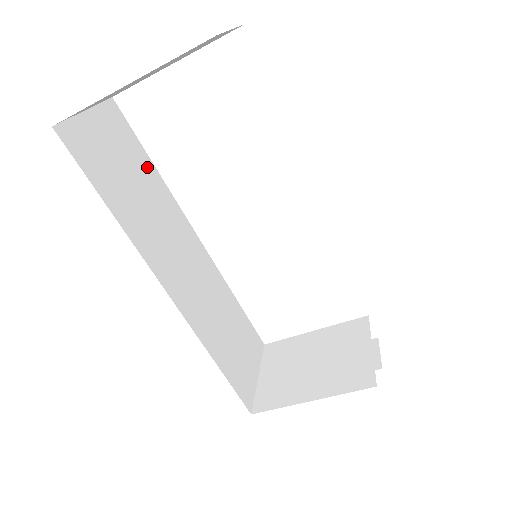
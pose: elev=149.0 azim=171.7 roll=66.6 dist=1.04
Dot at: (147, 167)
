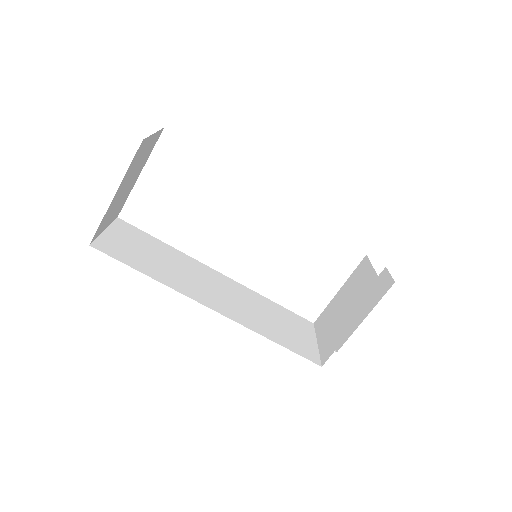
Dot at: (160, 245)
